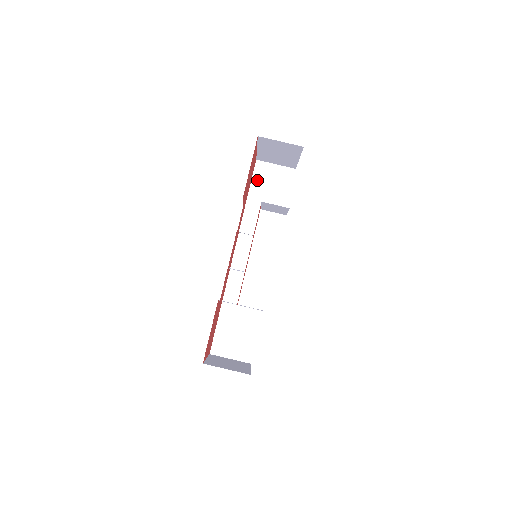
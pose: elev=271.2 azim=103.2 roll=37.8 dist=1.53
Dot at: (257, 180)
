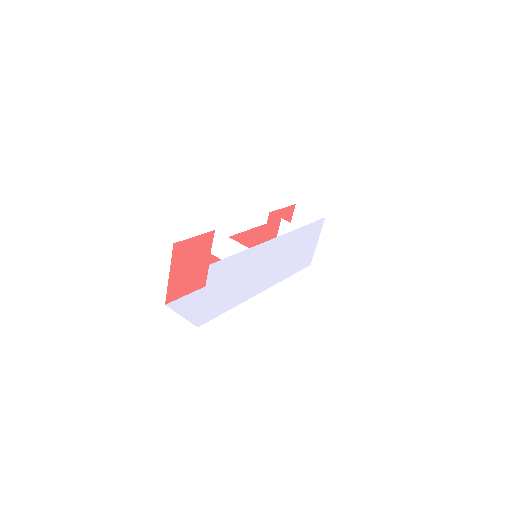
Dot at: occluded
